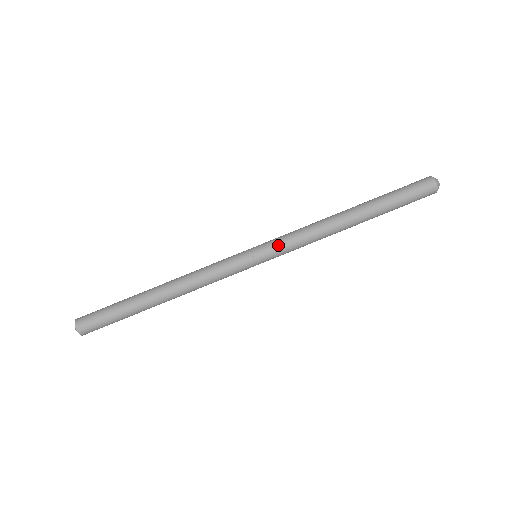
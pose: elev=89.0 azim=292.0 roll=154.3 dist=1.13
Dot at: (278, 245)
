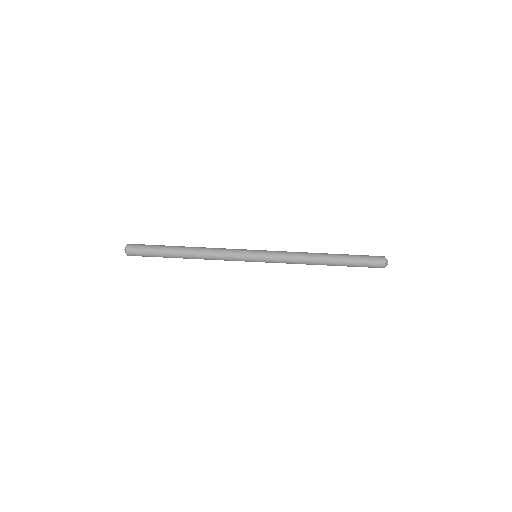
Dot at: (272, 260)
